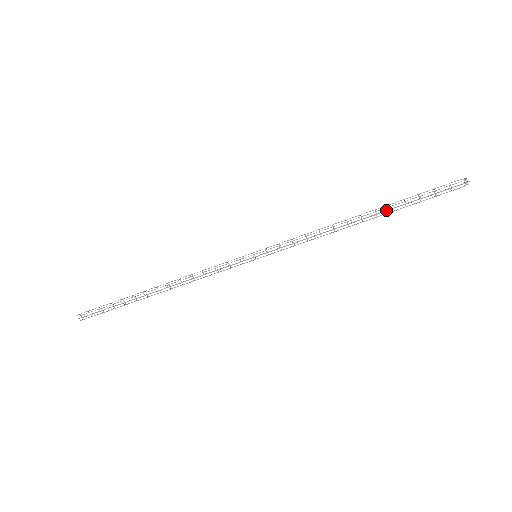
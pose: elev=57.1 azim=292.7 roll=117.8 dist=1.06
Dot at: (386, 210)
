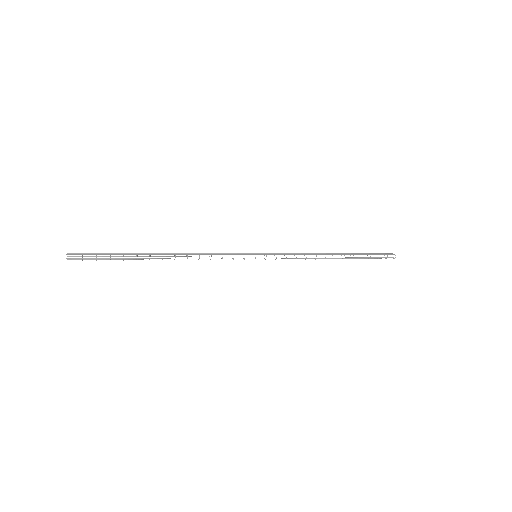
Dot at: occluded
